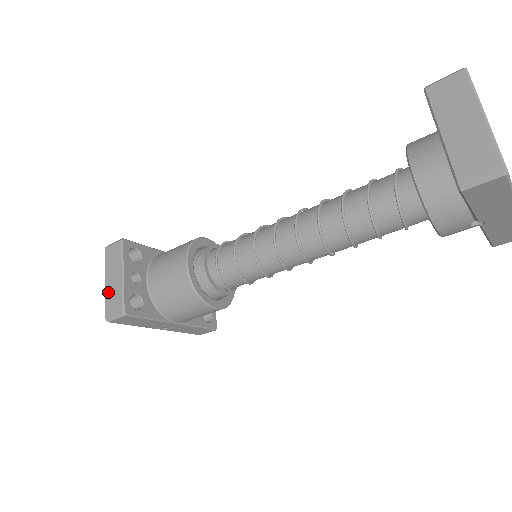
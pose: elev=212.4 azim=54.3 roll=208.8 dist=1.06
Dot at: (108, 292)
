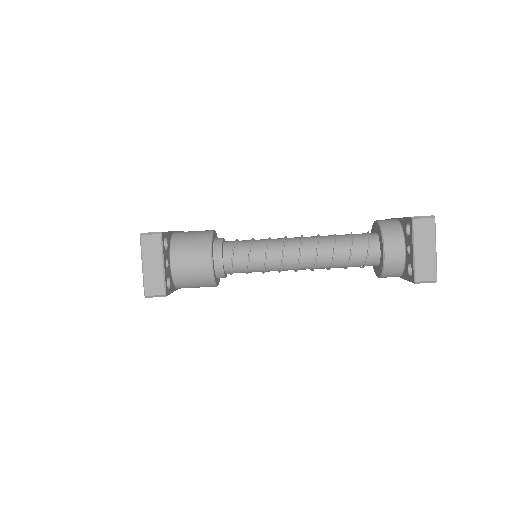
Dot at: (147, 275)
